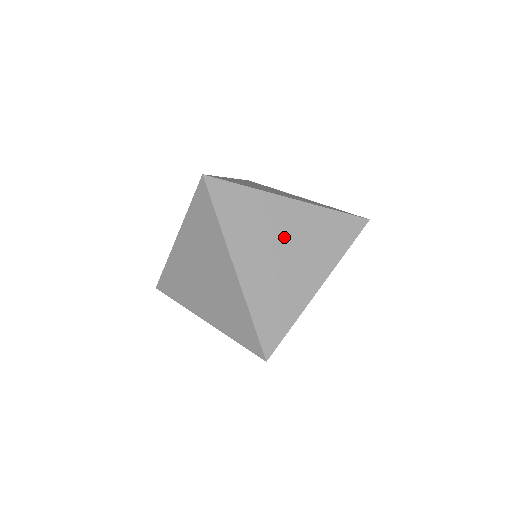
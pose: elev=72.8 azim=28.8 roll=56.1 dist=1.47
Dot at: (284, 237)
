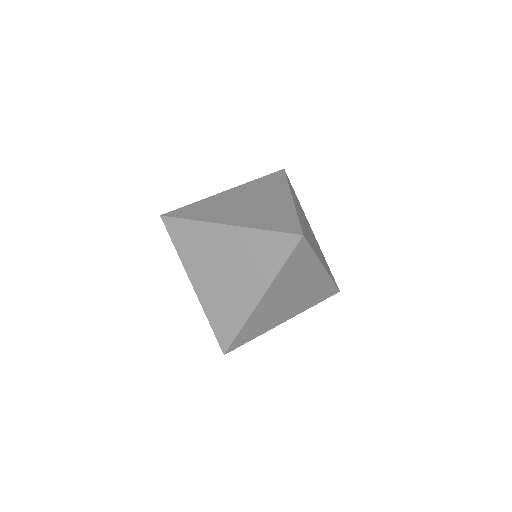
Dot at: (299, 289)
